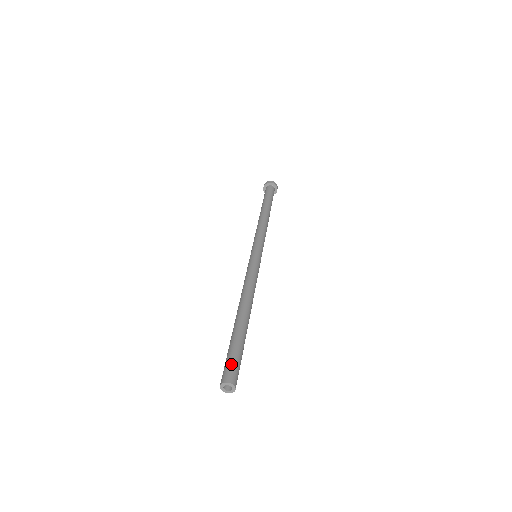
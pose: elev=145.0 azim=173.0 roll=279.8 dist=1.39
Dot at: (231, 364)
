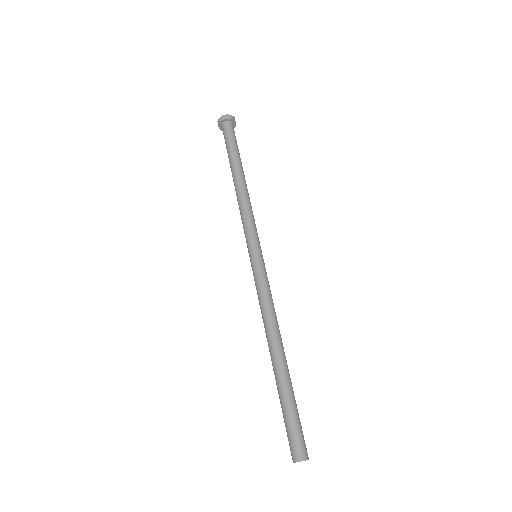
Dot at: (290, 437)
